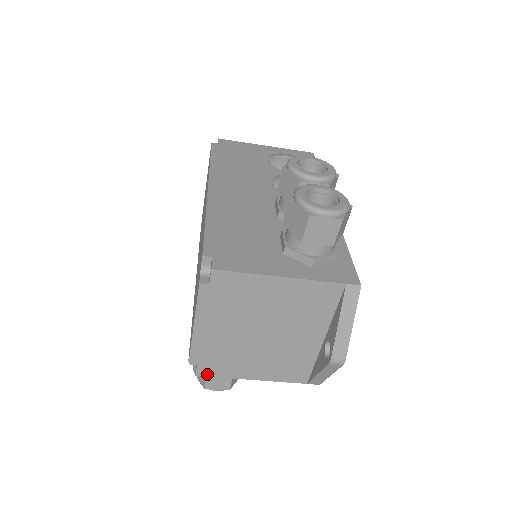
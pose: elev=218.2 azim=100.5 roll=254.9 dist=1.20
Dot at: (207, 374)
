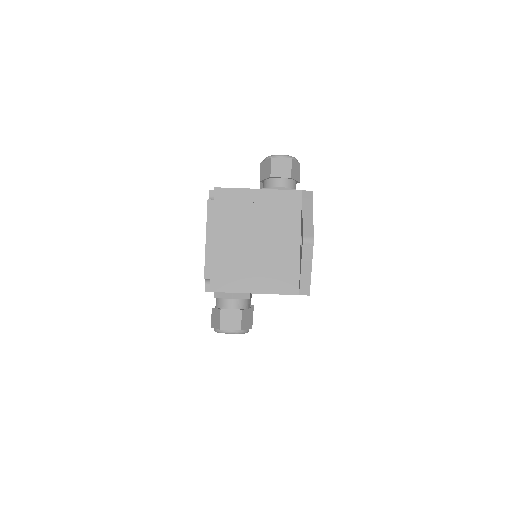
Dot at: (219, 289)
